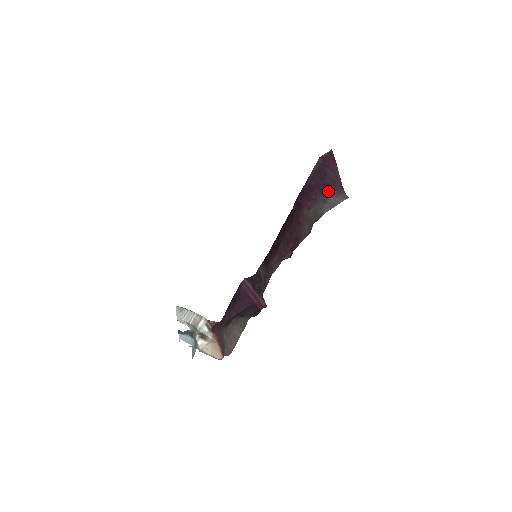
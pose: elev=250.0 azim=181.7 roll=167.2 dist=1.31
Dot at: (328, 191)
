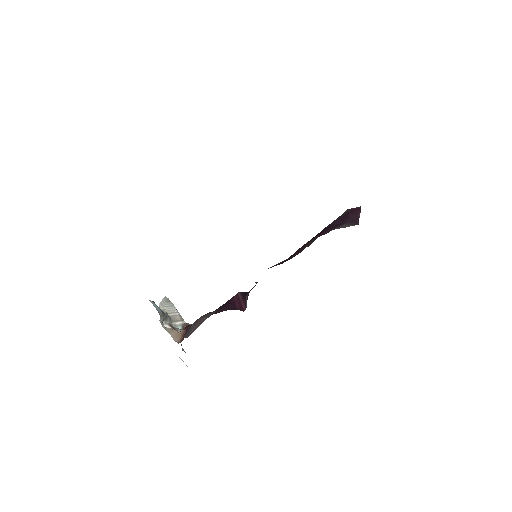
Dot at: (344, 223)
